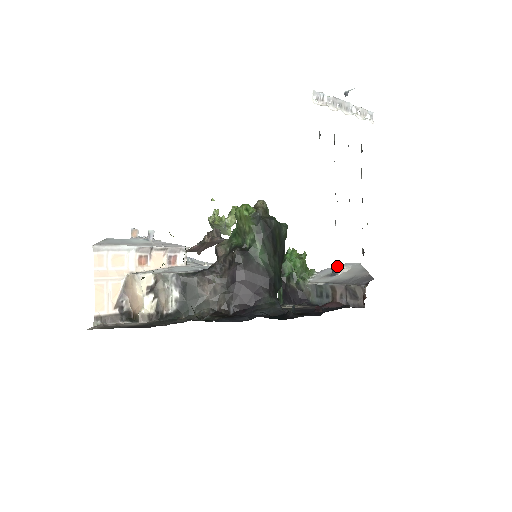
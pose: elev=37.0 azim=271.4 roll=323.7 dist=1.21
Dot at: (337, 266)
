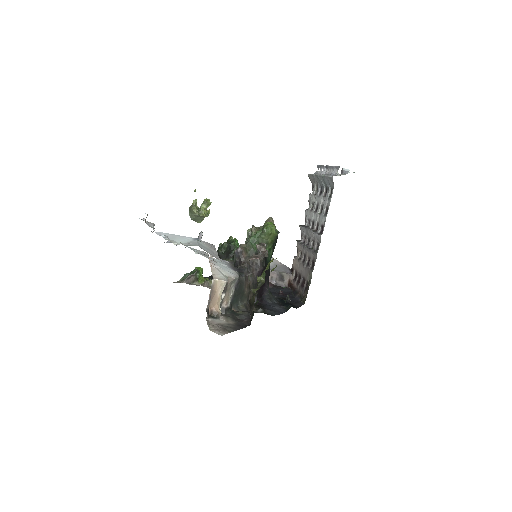
Dot at: occluded
